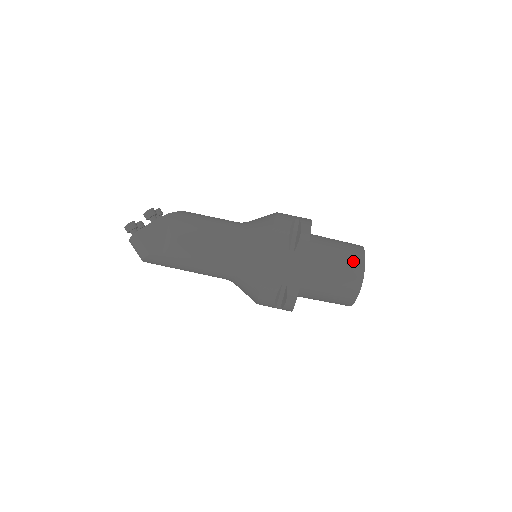
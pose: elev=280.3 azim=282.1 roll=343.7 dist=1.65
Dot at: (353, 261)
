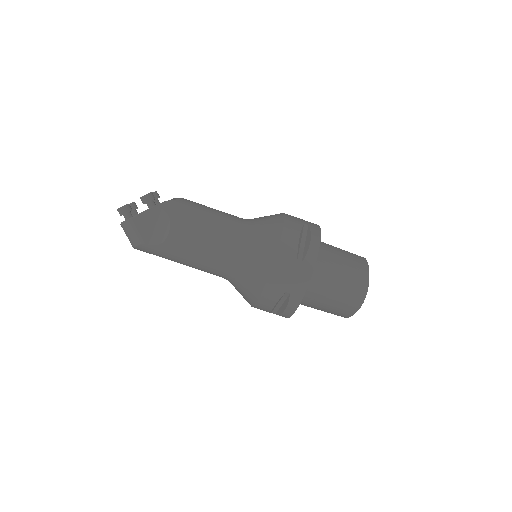
Dot at: (358, 276)
